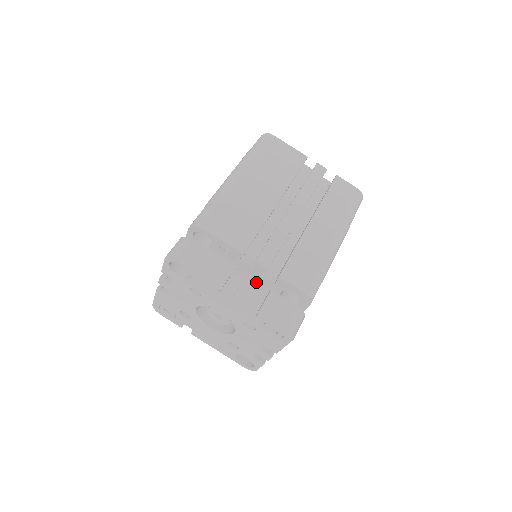
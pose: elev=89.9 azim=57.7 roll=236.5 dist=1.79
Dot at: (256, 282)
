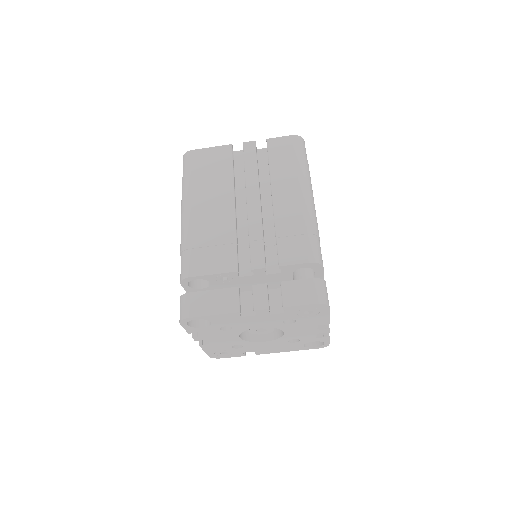
Dot at: (264, 286)
